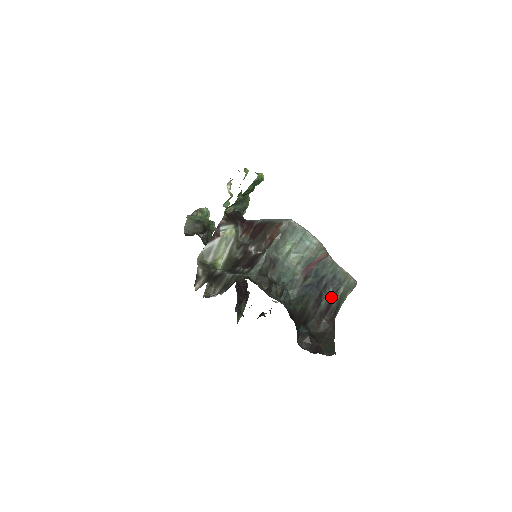
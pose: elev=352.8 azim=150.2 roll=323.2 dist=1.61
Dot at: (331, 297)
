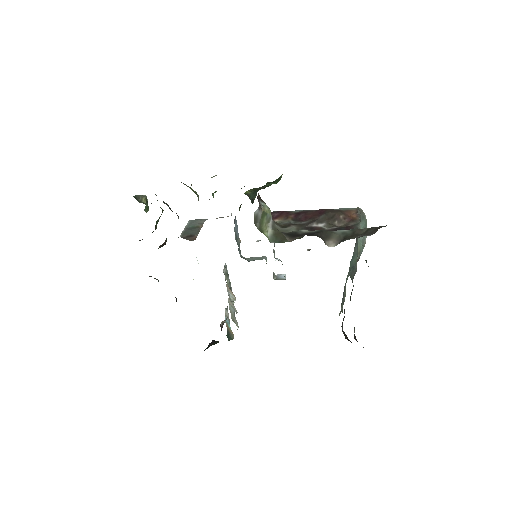
Dot at: occluded
